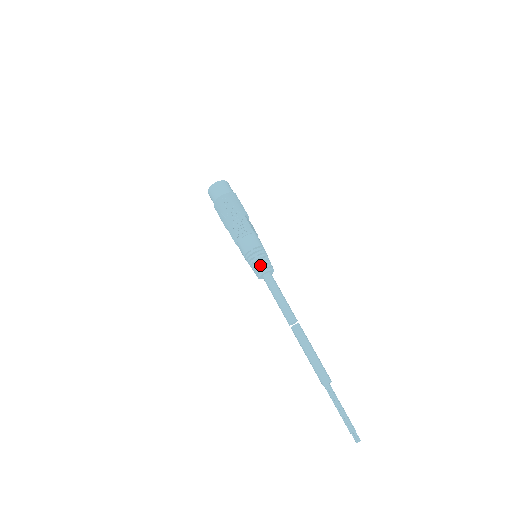
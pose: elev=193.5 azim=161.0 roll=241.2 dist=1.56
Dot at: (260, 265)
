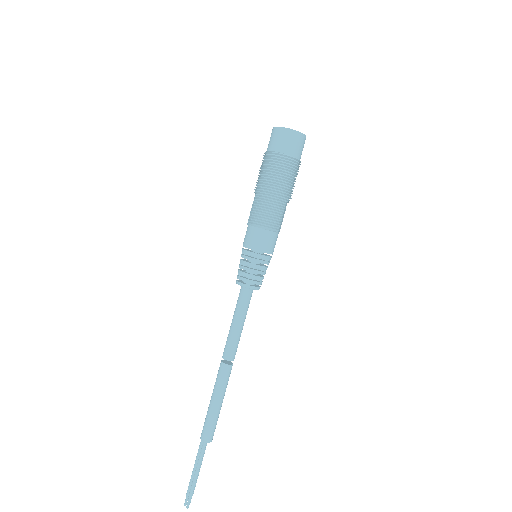
Dot at: (250, 276)
